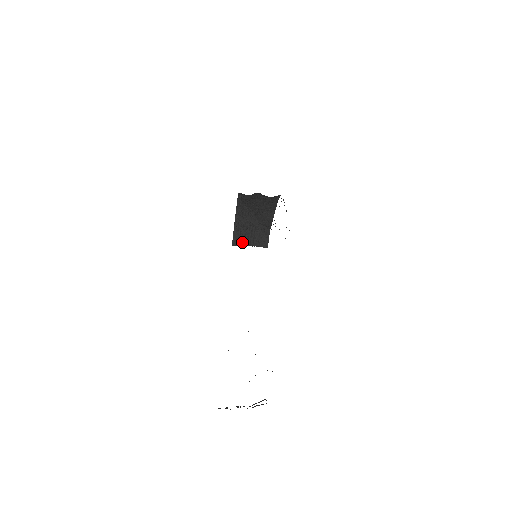
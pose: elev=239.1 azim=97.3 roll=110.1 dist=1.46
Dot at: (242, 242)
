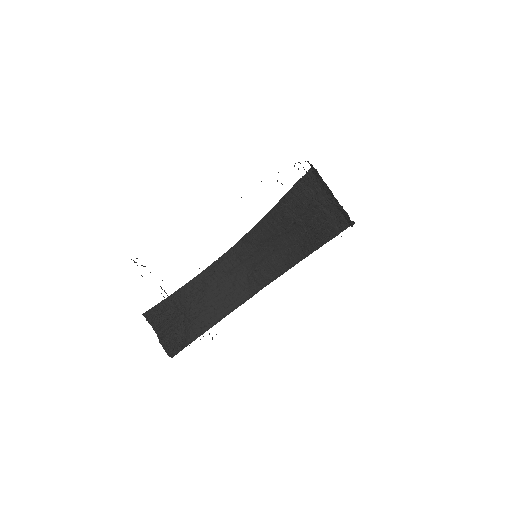
Dot at: (155, 322)
